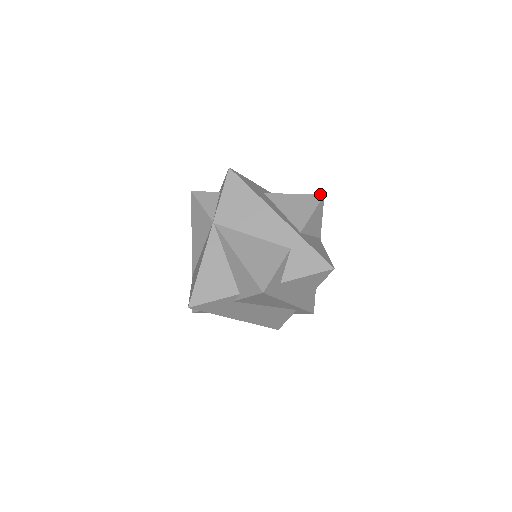
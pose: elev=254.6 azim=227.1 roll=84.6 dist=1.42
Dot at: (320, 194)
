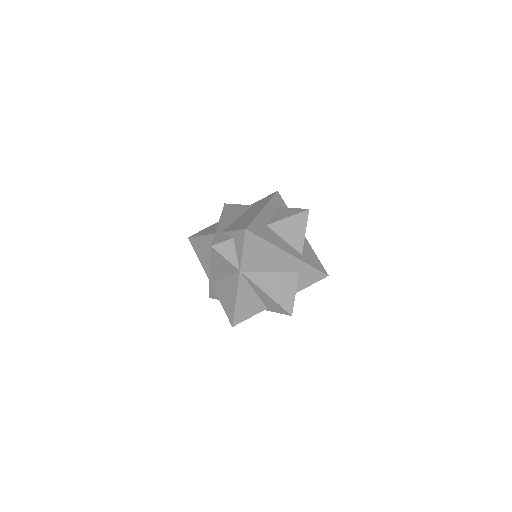
Dot at: (306, 210)
